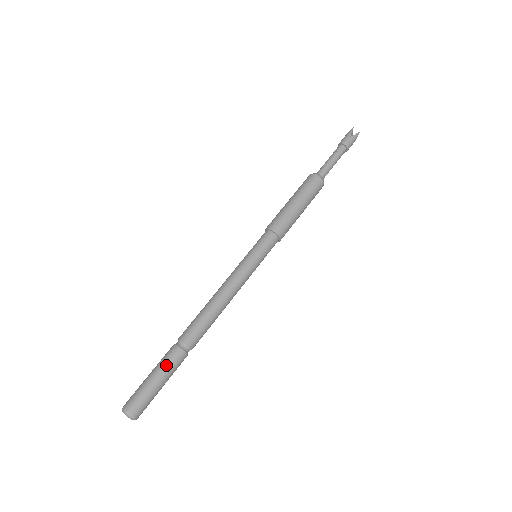
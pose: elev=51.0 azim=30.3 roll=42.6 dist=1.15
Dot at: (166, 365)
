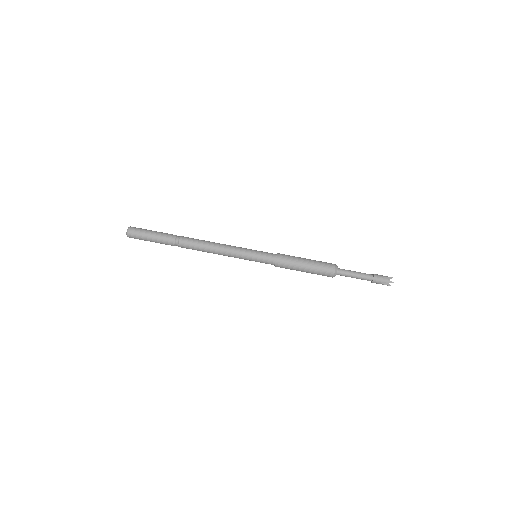
Dot at: (163, 234)
